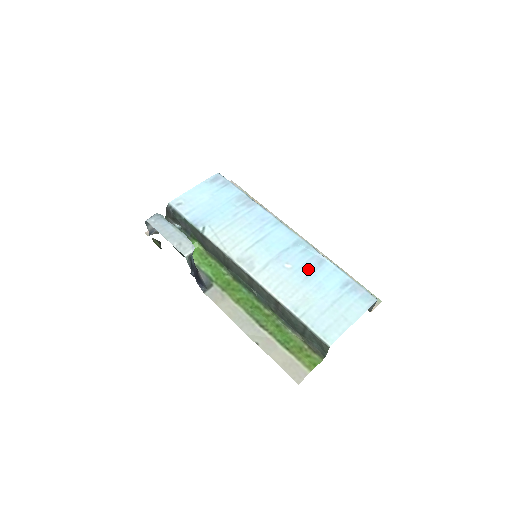
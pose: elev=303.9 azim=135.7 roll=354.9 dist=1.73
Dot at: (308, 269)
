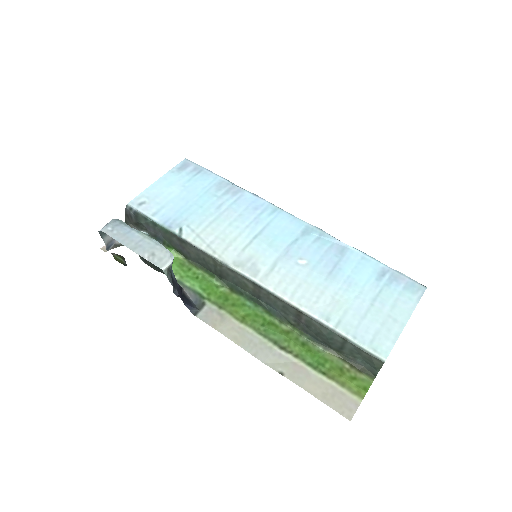
Dot at: (329, 262)
